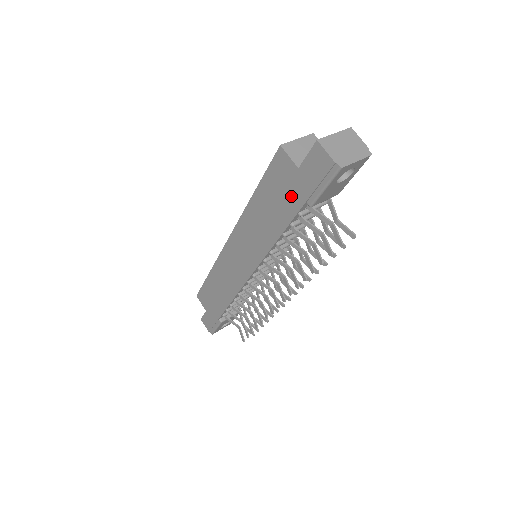
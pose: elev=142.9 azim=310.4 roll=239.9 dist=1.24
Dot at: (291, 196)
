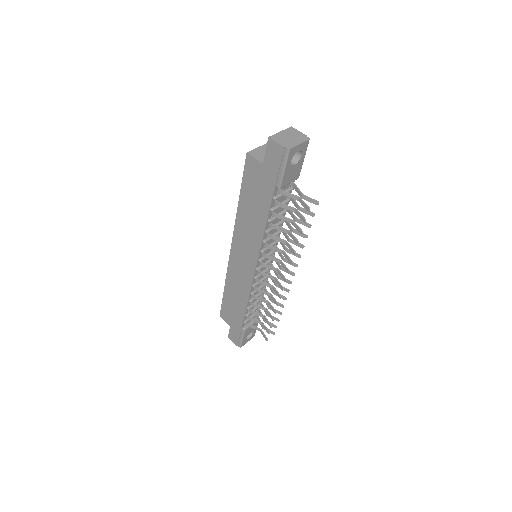
Dot at: (264, 187)
